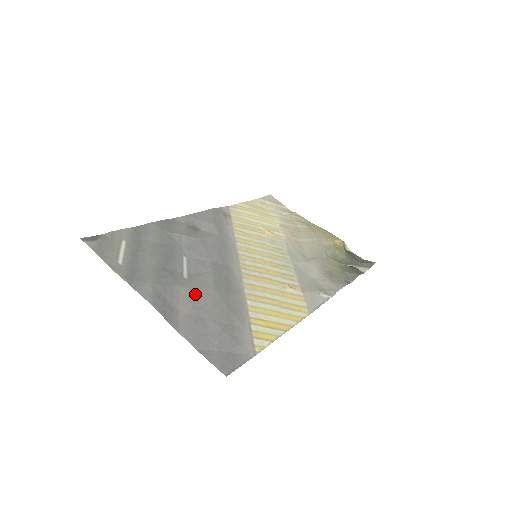
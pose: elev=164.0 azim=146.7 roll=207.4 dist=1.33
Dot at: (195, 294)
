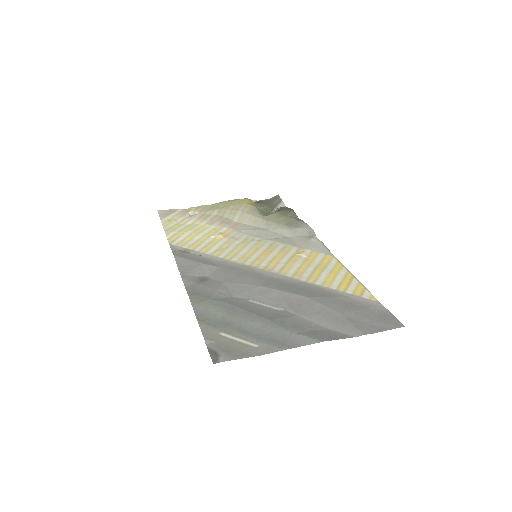
Dot at: (308, 311)
